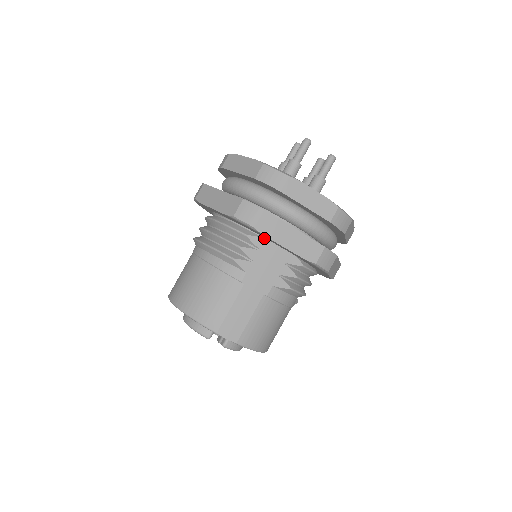
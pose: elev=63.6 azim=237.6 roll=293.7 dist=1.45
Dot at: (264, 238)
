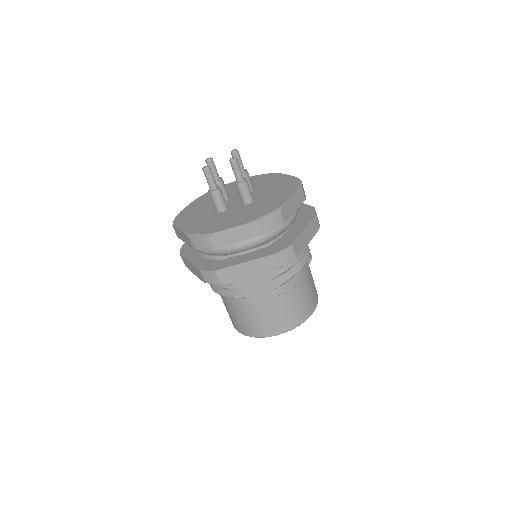
Dot at: occluded
